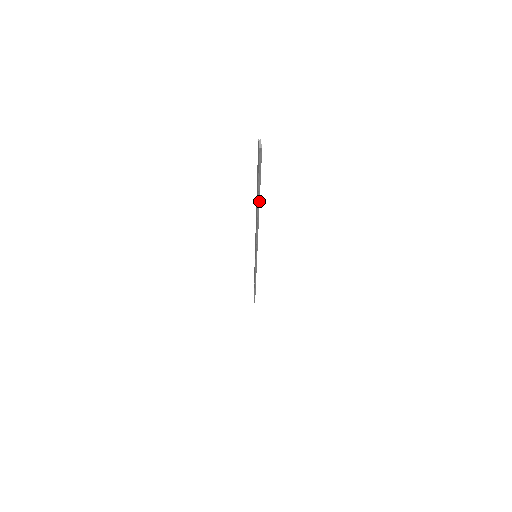
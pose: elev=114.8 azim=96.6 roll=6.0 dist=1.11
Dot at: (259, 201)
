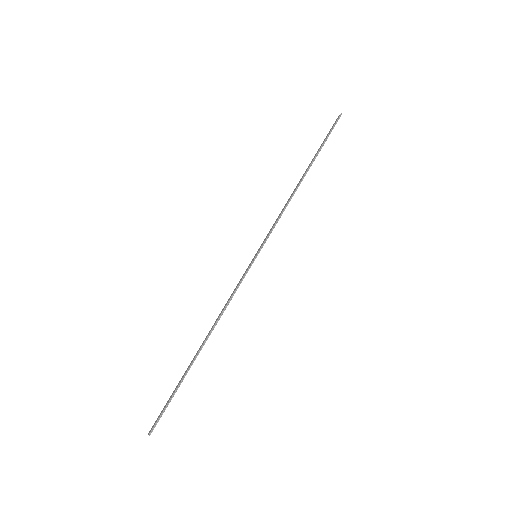
Dot at: (189, 367)
